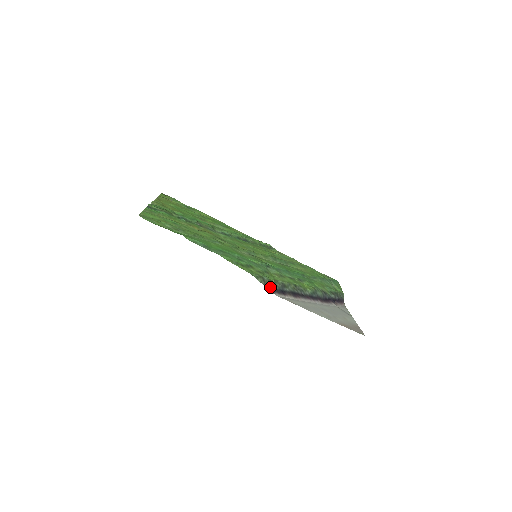
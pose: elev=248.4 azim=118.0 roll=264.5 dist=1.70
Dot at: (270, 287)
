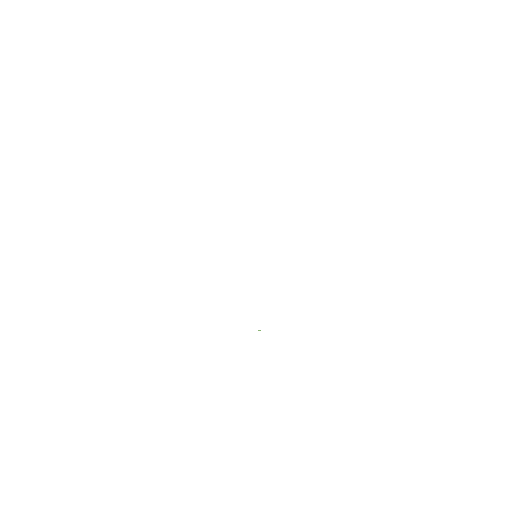
Dot at: occluded
